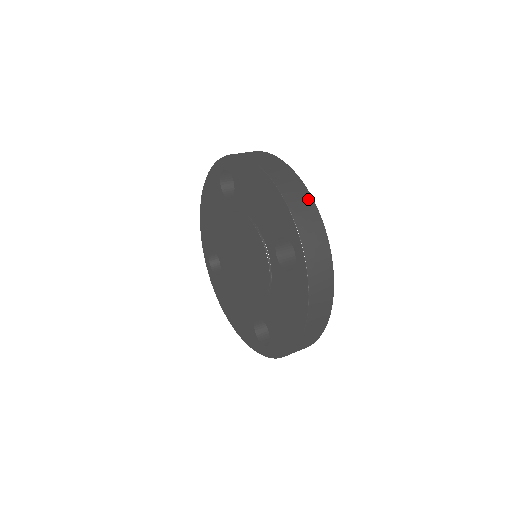
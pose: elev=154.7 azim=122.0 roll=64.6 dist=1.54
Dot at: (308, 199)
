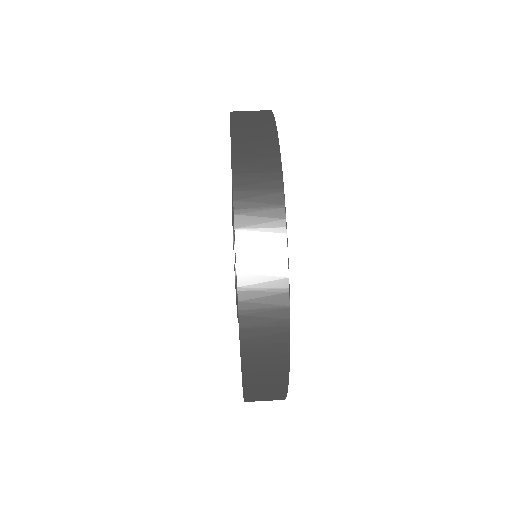
Dot at: (281, 343)
